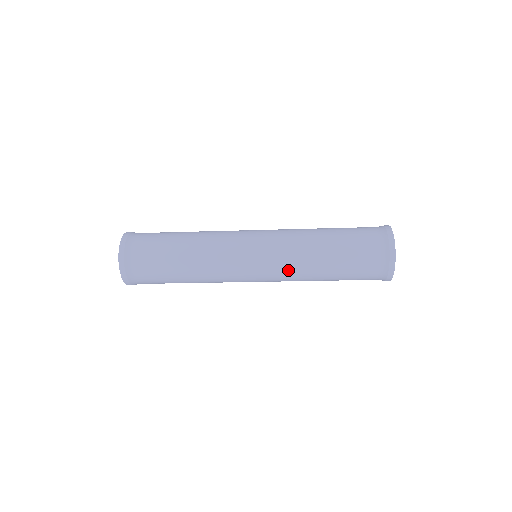
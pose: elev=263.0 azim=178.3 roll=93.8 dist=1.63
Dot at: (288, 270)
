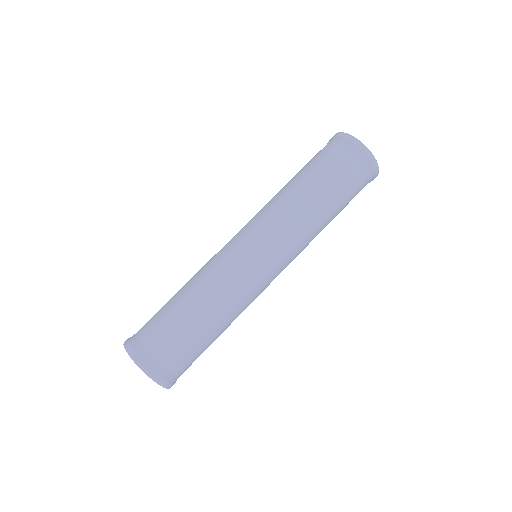
Dot at: (280, 221)
